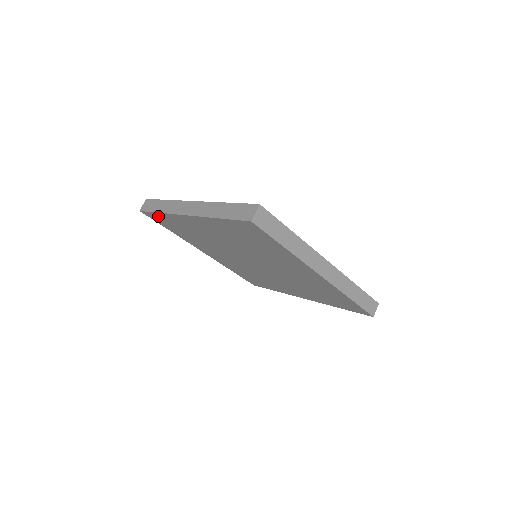
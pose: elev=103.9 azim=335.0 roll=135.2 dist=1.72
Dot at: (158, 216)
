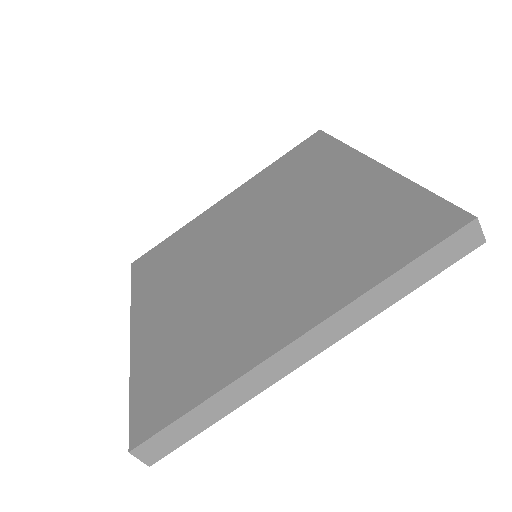
Dot at: occluded
